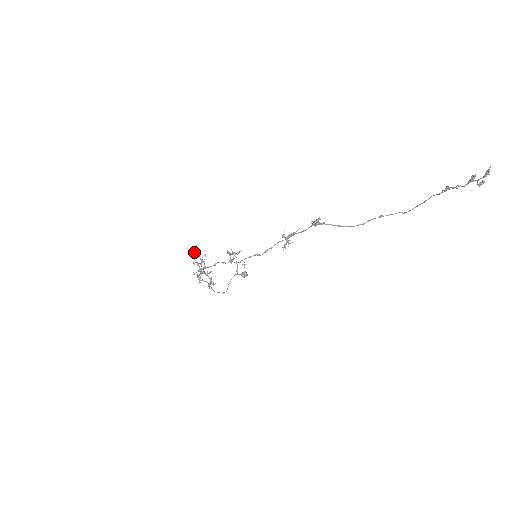
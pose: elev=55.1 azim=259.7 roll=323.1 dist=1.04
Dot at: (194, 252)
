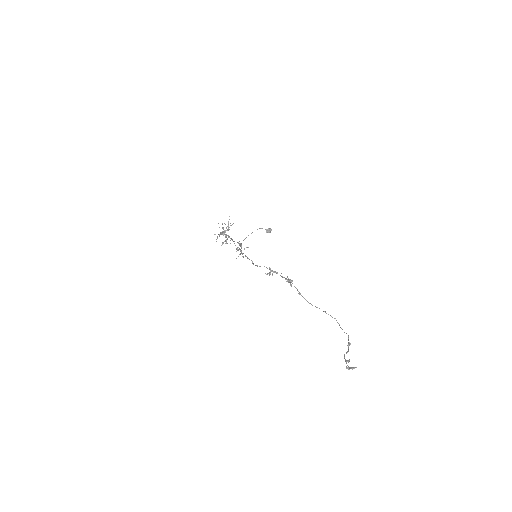
Dot at: occluded
